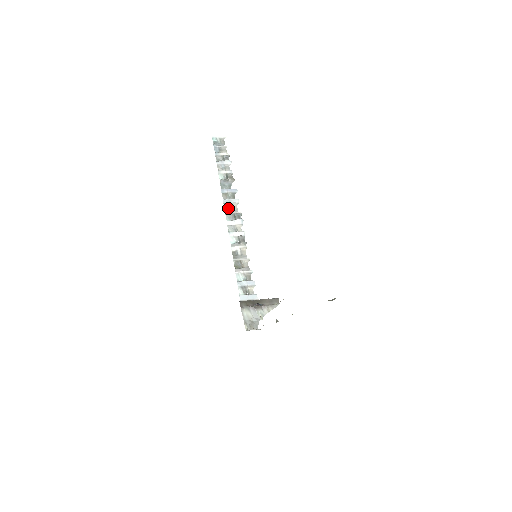
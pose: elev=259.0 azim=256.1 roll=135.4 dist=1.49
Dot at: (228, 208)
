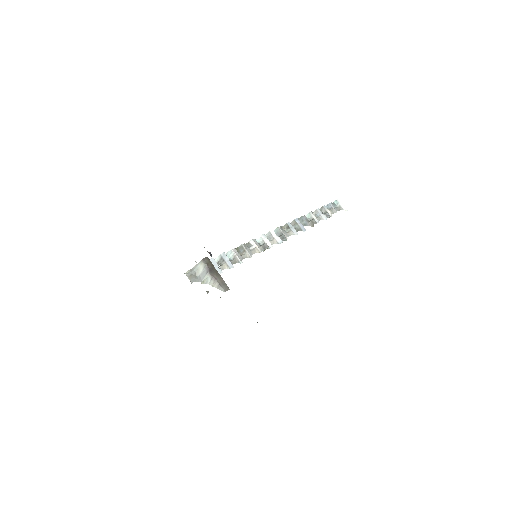
Dot at: (285, 229)
